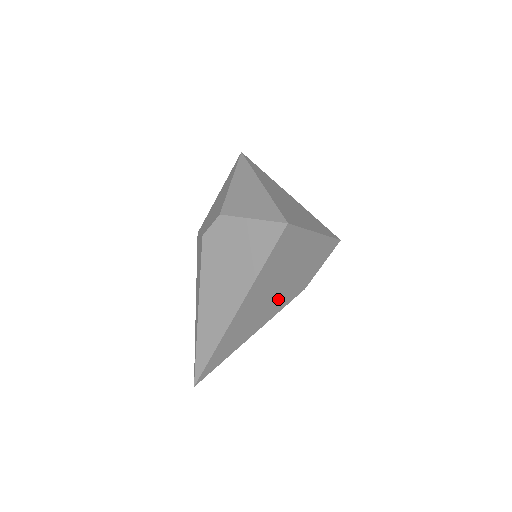
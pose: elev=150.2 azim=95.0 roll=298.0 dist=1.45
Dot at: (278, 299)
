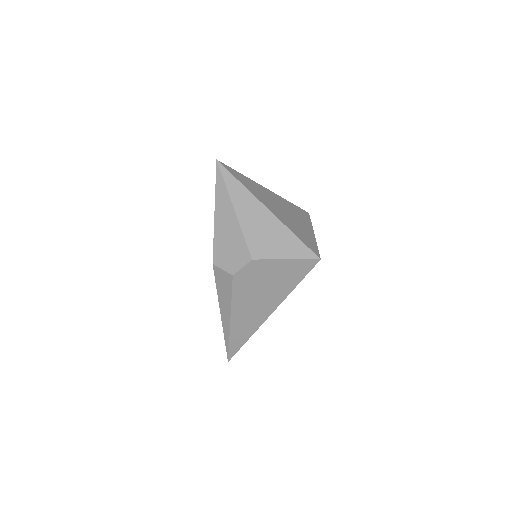
Dot at: occluded
